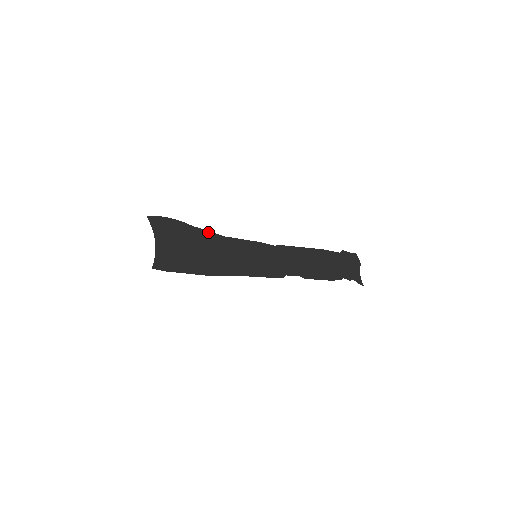
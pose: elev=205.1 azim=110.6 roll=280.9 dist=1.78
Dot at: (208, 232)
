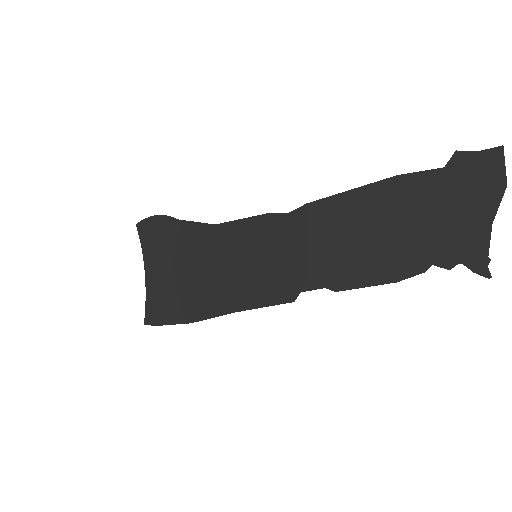
Dot at: (195, 225)
